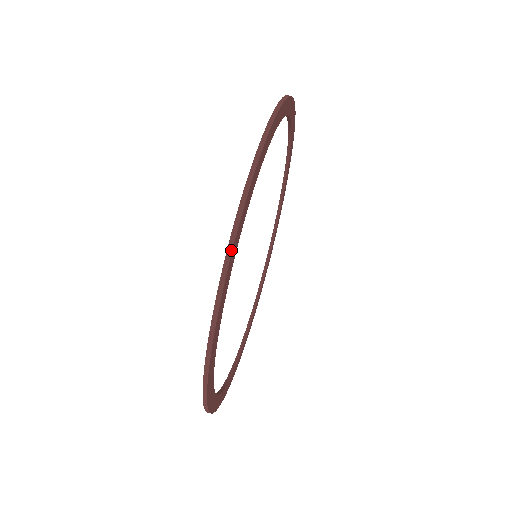
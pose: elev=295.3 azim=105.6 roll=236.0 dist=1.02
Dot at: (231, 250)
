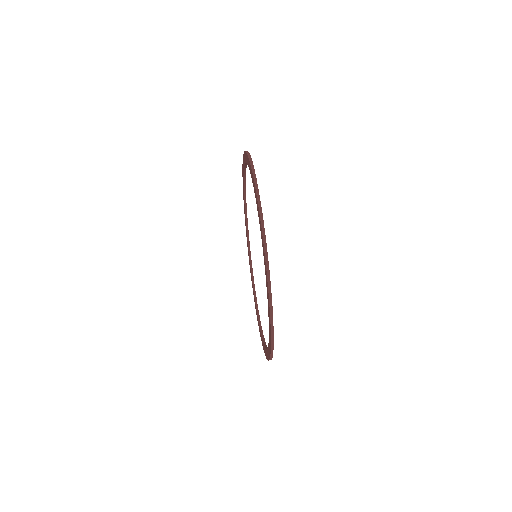
Dot at: (272, 311)
